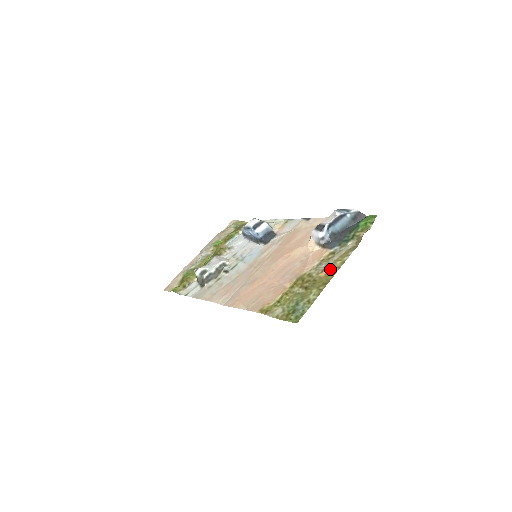
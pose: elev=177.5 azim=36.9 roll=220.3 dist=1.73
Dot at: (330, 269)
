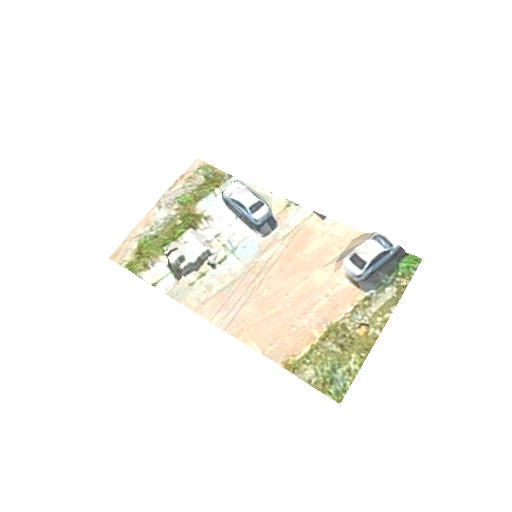
Dot at: (370, 327)
